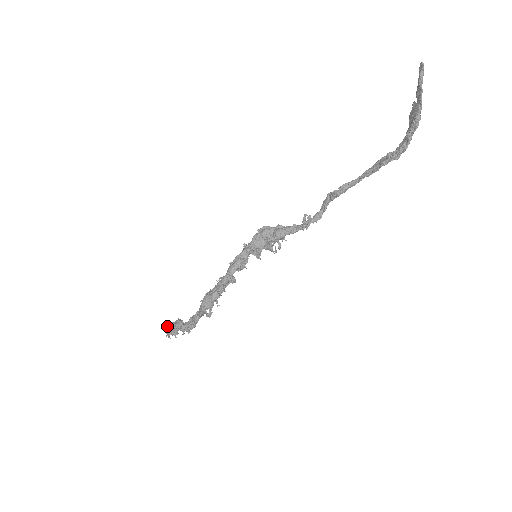
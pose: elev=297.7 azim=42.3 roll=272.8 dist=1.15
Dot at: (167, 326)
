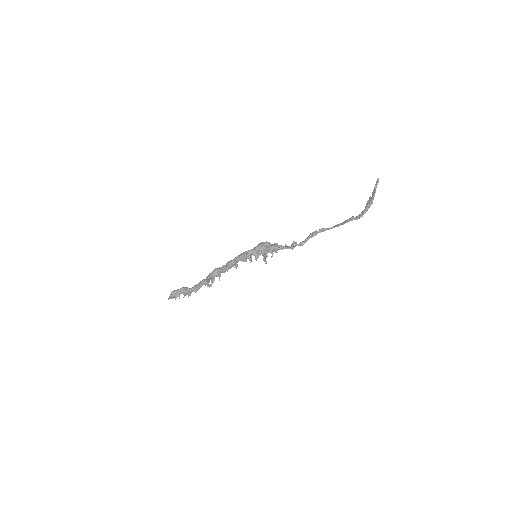
Dot at: (173, 290)
